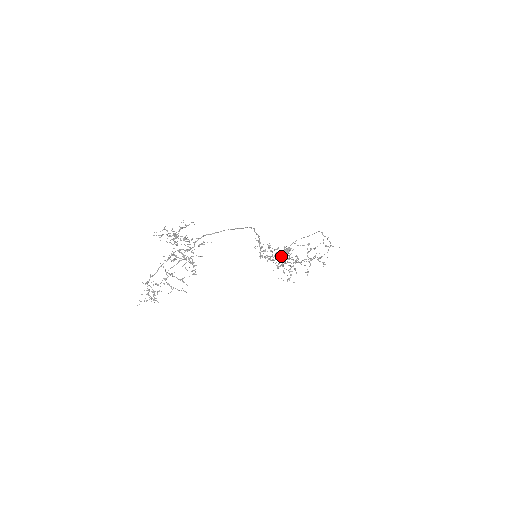
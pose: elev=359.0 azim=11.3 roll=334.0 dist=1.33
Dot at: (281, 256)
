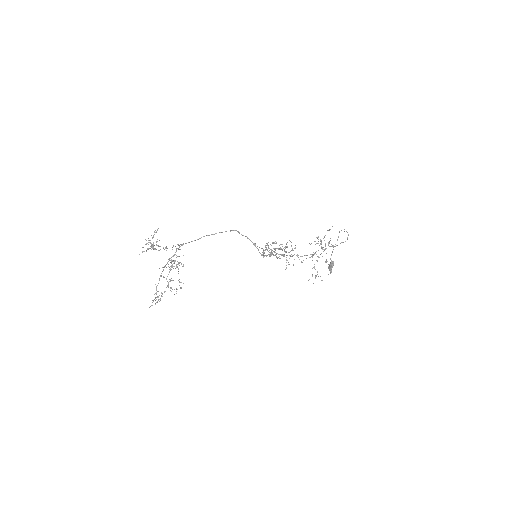
Dot at: (285, 251)
